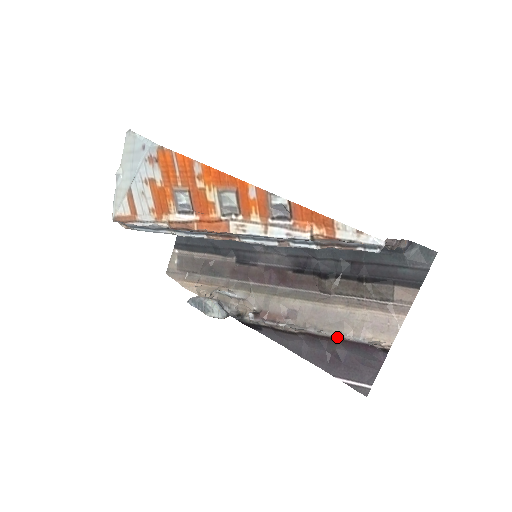
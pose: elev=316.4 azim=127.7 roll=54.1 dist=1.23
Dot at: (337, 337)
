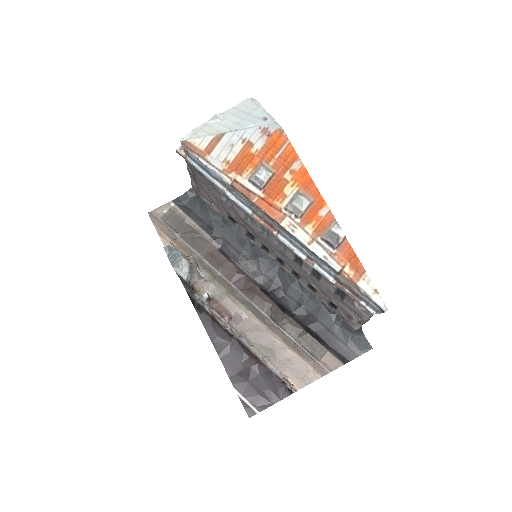
Dot at: (261, 358)
